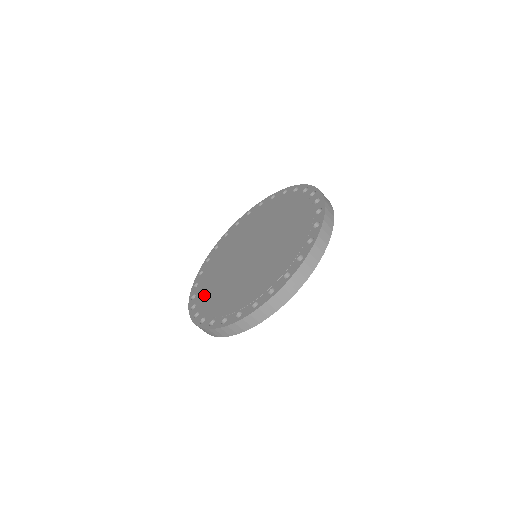
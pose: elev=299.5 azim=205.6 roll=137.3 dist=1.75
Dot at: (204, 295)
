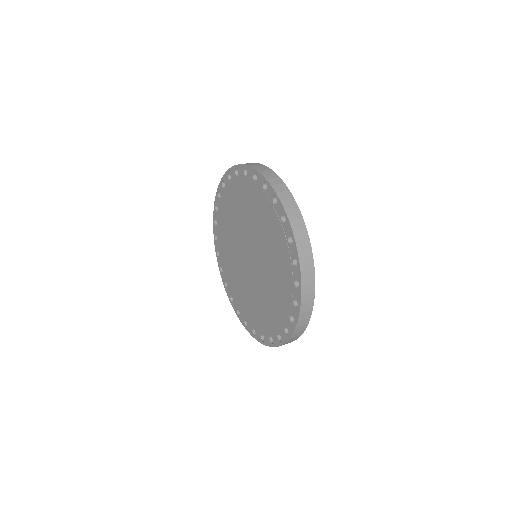
Dot at: (252, 318)
